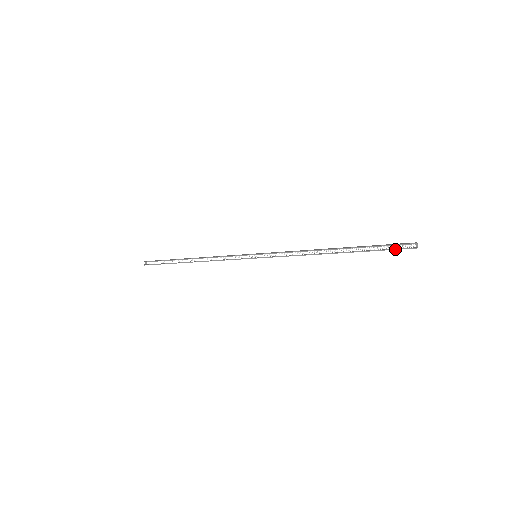
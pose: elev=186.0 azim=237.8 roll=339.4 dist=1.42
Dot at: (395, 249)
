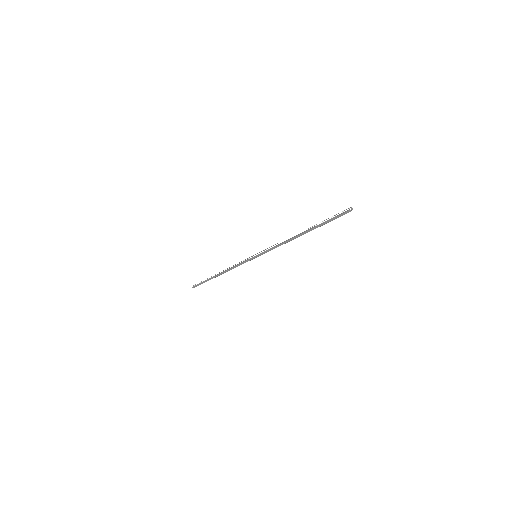
Dot at: (337, 216)
